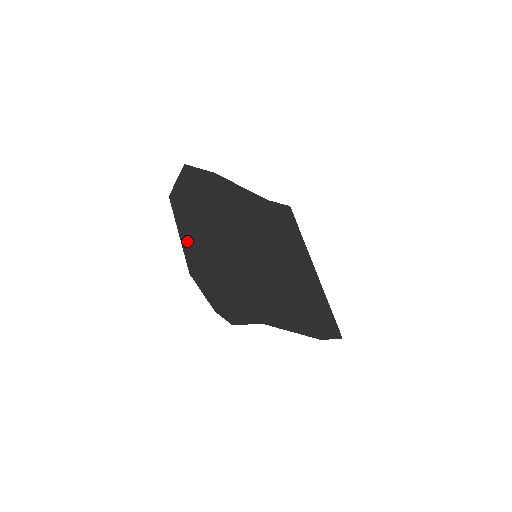
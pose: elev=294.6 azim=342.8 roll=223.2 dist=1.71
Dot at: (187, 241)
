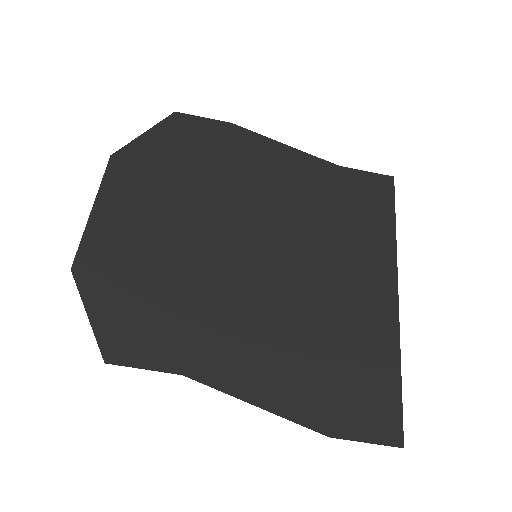
Dot at: (101, 220)
